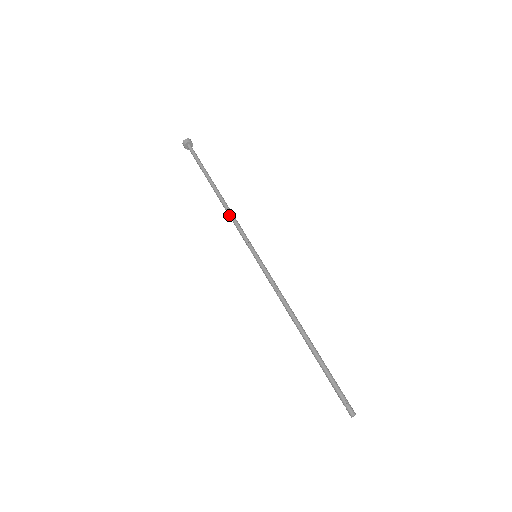
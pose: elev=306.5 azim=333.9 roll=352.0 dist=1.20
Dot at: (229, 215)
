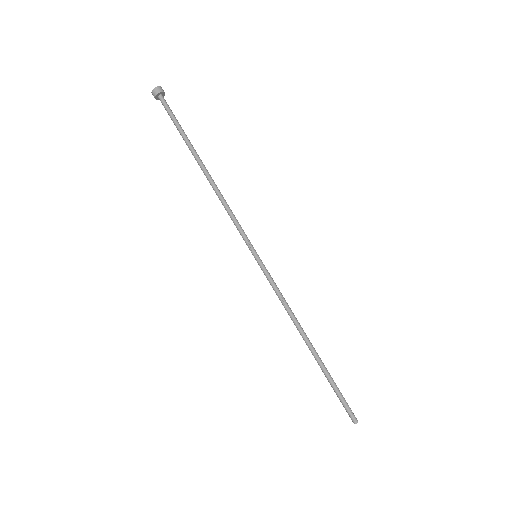
Dot at: (222, 202)
